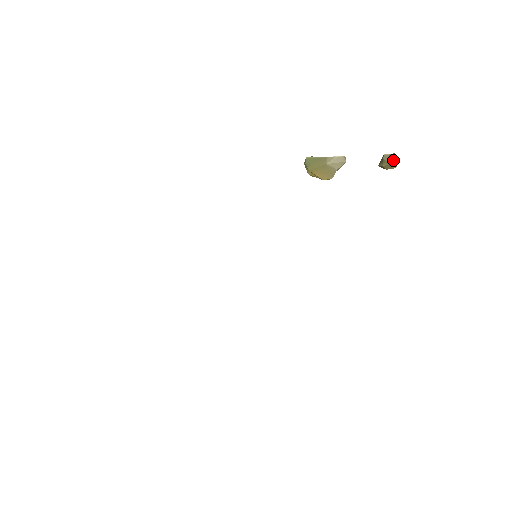
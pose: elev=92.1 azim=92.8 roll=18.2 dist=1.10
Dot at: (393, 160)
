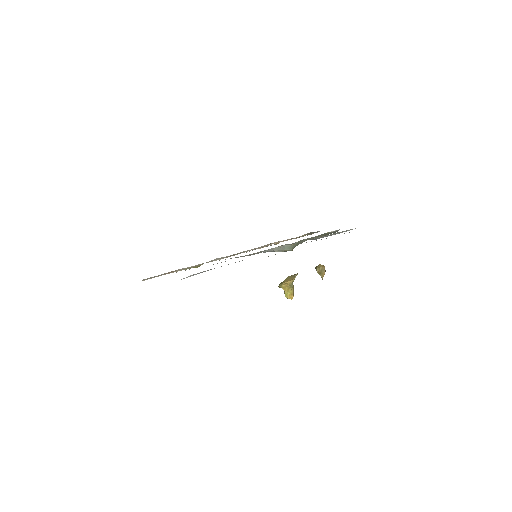
Dot at: occluded
